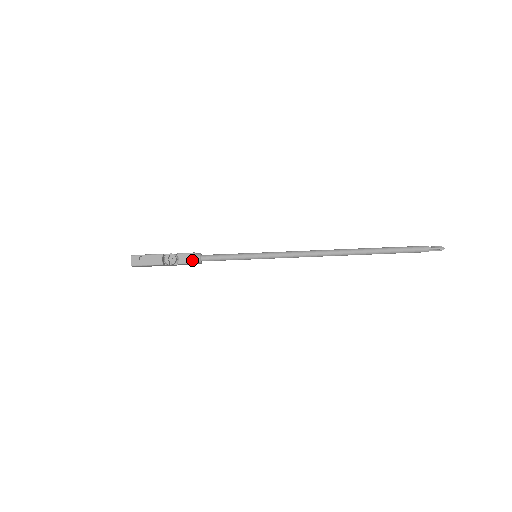
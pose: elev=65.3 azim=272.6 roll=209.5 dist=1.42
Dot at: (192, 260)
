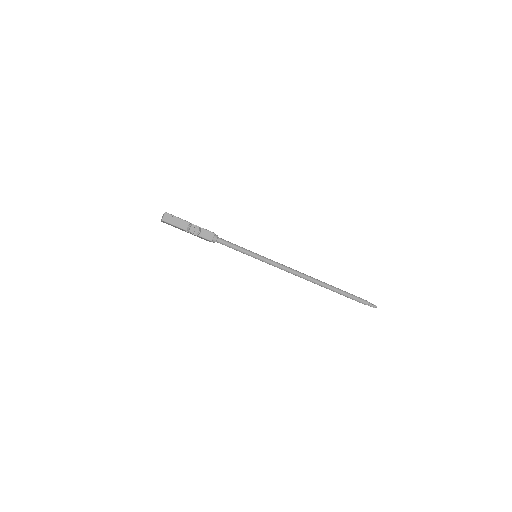
Dot at: (210, 238)
